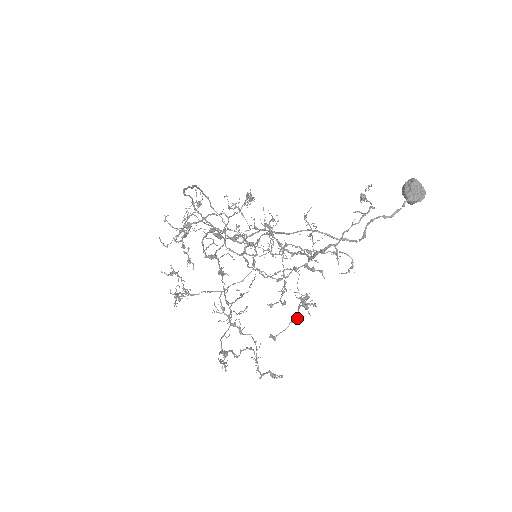
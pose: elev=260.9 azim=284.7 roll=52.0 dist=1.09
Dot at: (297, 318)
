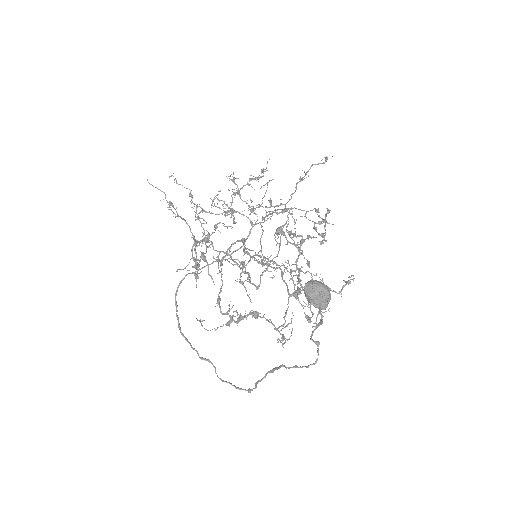
Dot at: occluded
